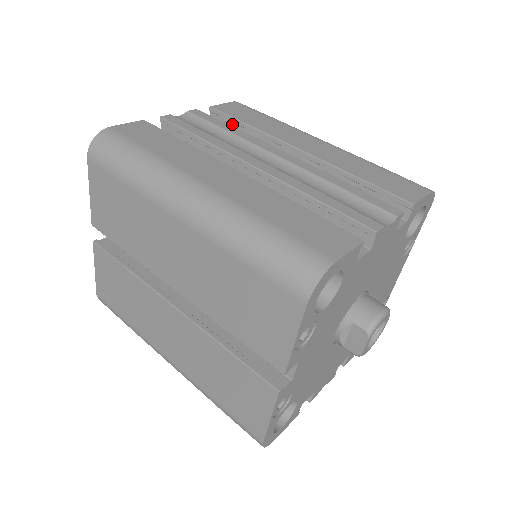
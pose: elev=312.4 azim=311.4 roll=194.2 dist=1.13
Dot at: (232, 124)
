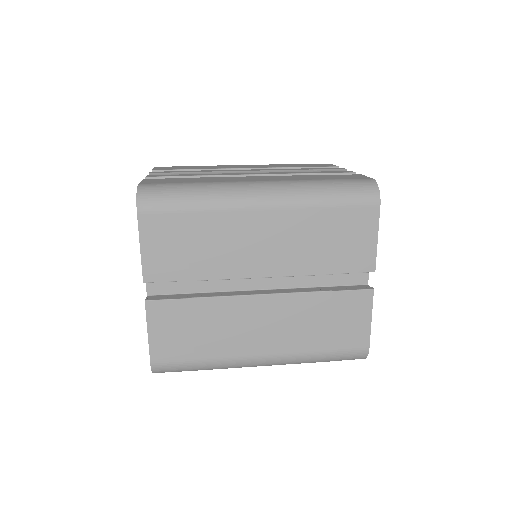
Dot at: occluded
